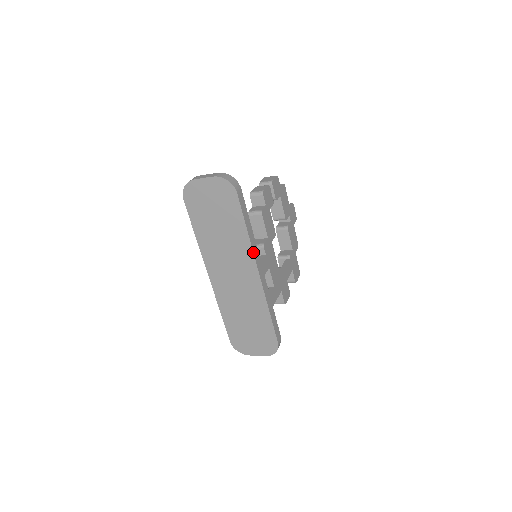
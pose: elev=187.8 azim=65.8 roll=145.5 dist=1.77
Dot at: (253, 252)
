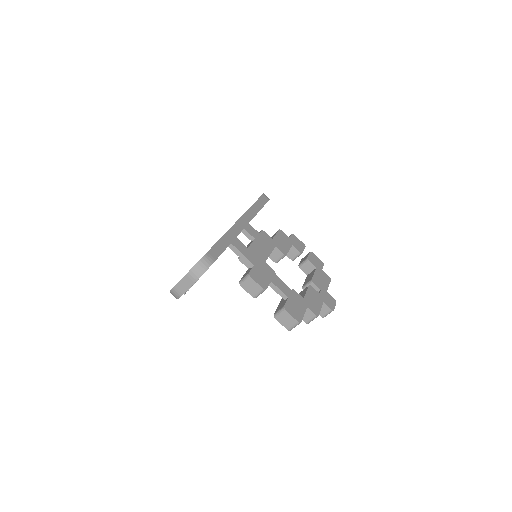
Dot at: (247, 211)
